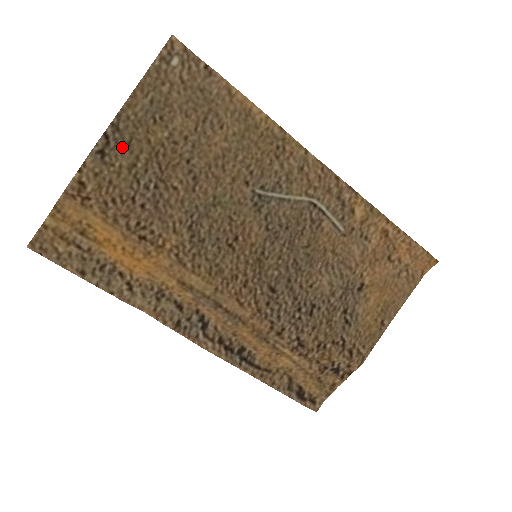
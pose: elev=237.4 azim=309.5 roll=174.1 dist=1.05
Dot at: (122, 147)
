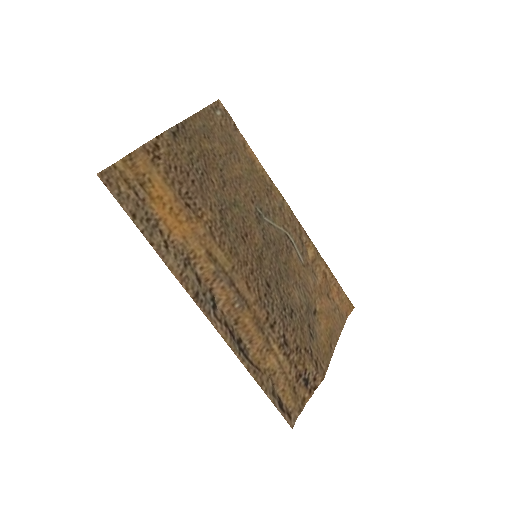
Dot at: (186, 139)
